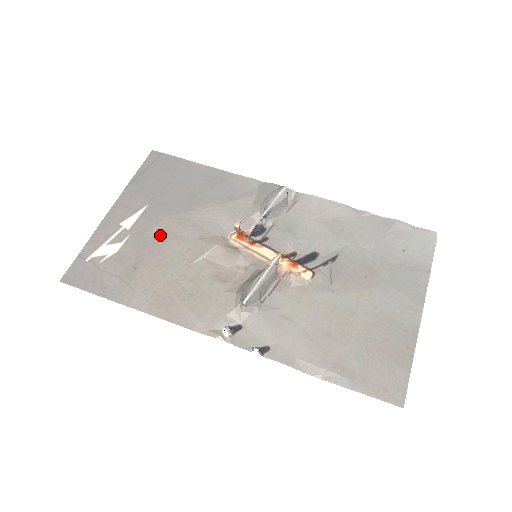
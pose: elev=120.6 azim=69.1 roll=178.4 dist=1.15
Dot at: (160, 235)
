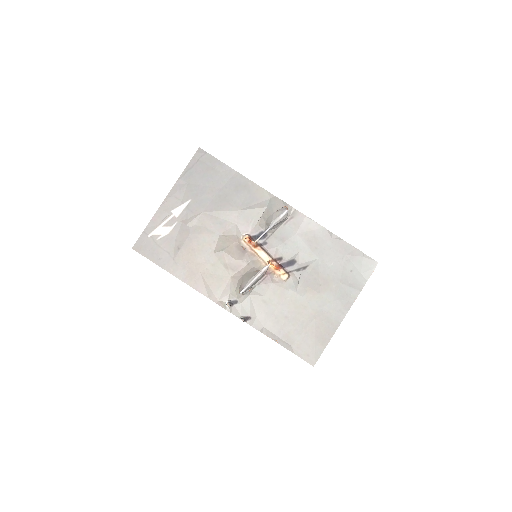
Dot at: (197, 227)
